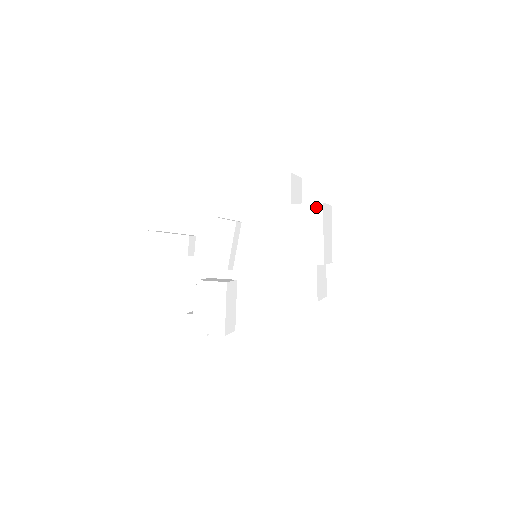
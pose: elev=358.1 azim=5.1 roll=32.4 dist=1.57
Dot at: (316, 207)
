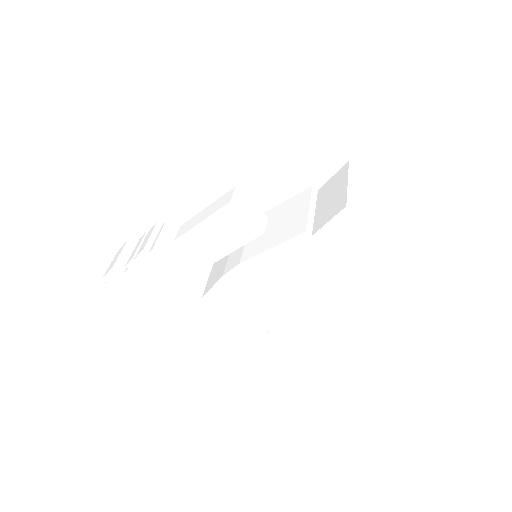
Dot at: (384, 292)
